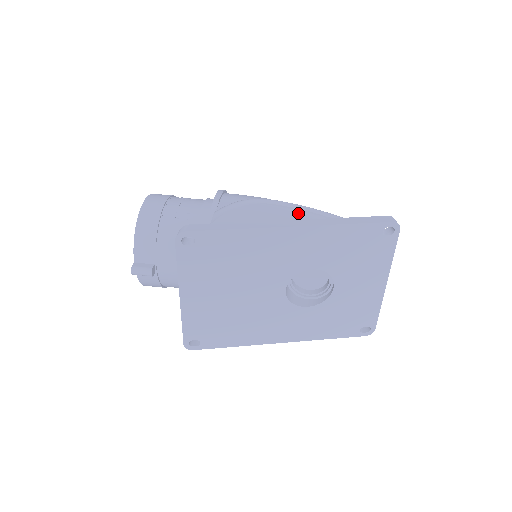
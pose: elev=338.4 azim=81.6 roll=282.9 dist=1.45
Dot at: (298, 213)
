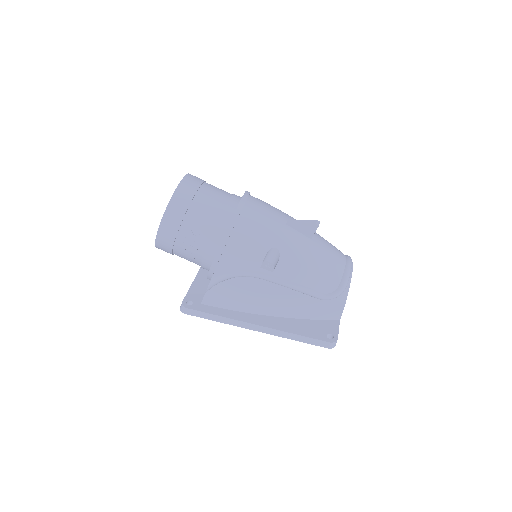
Dot at: (279, 291)
